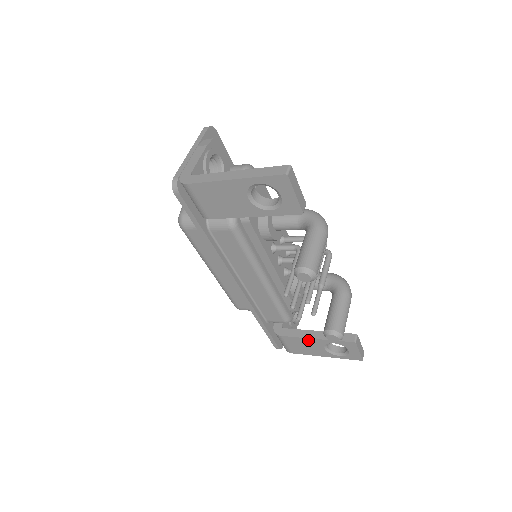
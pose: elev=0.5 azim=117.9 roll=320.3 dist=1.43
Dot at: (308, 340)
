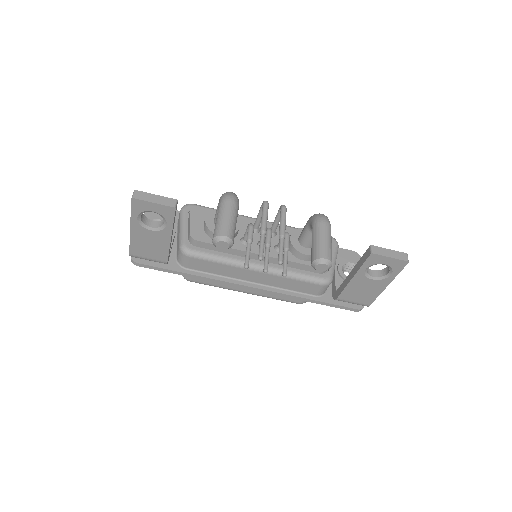
Dot at: (352, 284)
